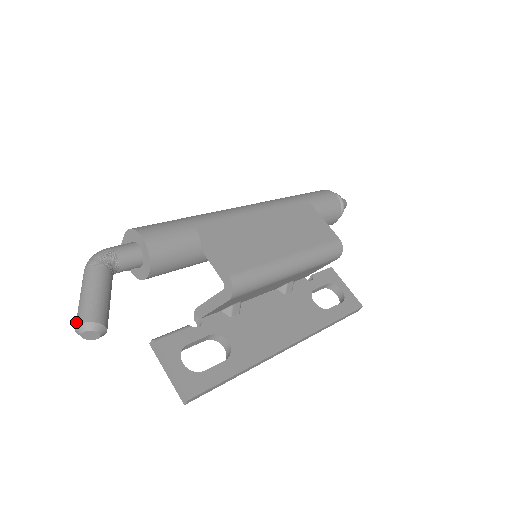
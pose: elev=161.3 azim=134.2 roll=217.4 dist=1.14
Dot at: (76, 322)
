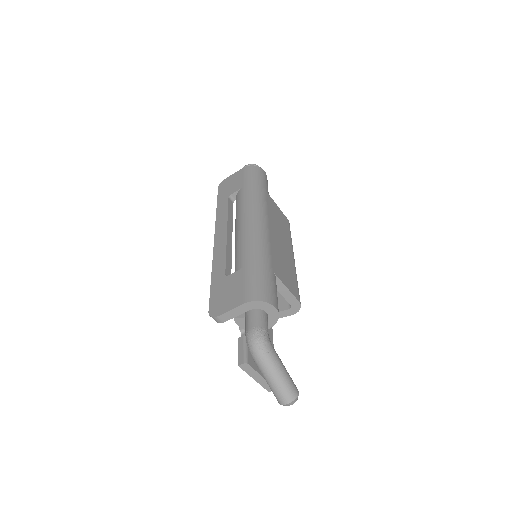
Dot at: (287, 400)
